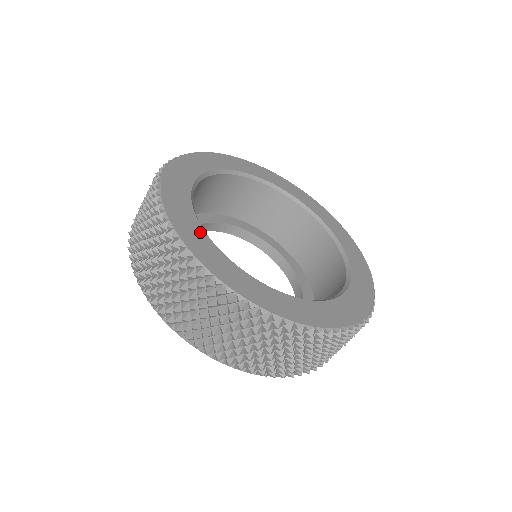
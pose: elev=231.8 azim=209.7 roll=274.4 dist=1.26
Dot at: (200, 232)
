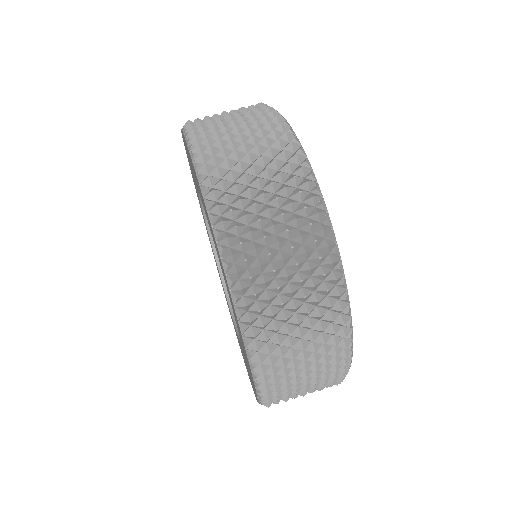
Dot at: occluded
